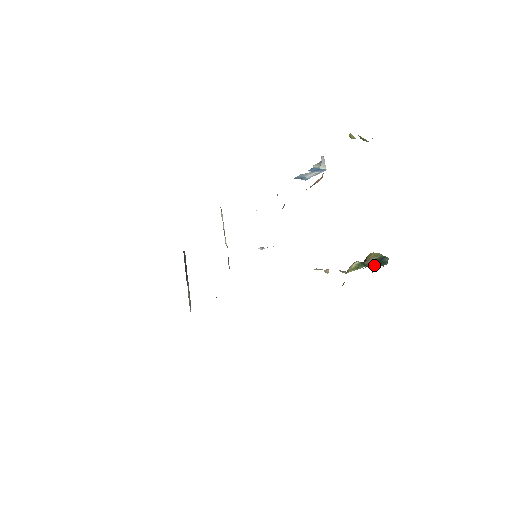
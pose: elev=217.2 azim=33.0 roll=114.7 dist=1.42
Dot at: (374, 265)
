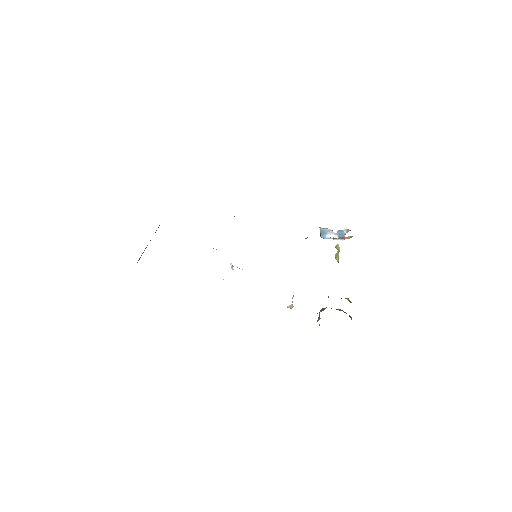
Dot at: occluded
